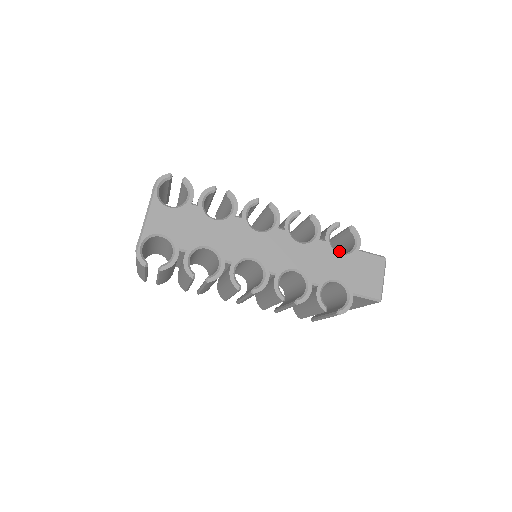
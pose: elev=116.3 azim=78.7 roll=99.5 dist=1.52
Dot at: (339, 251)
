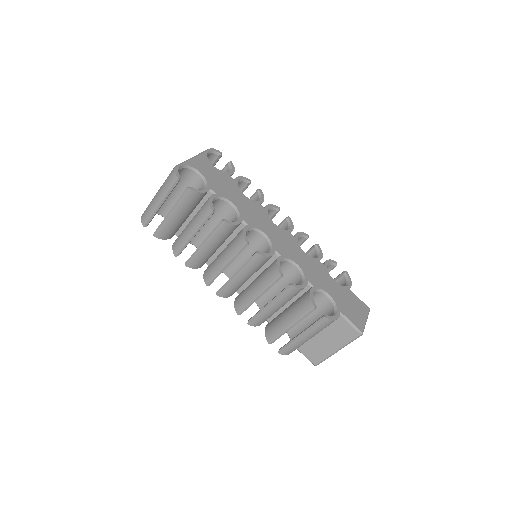
Dot at: occluded
